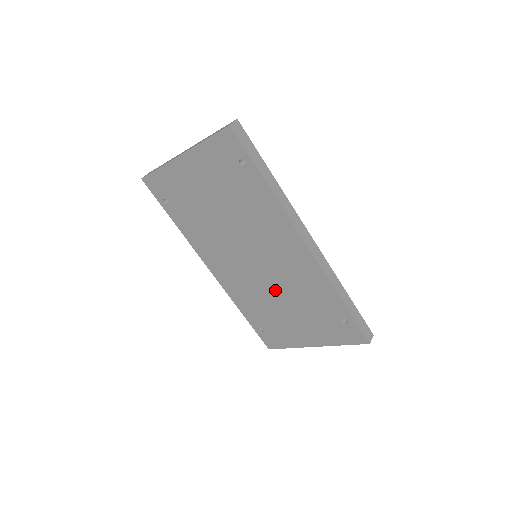
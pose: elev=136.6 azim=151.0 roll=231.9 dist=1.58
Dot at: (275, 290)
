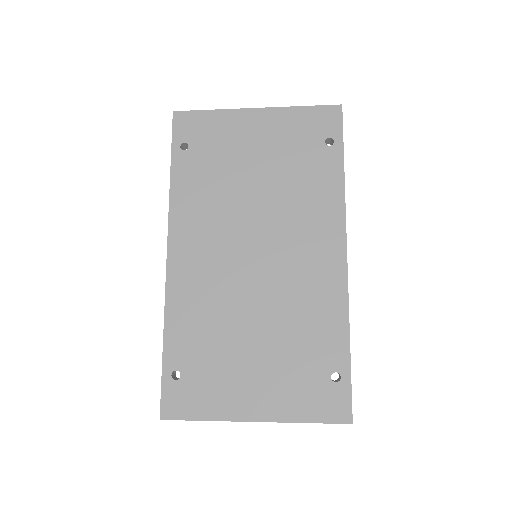
Dot at: (256, 307)
